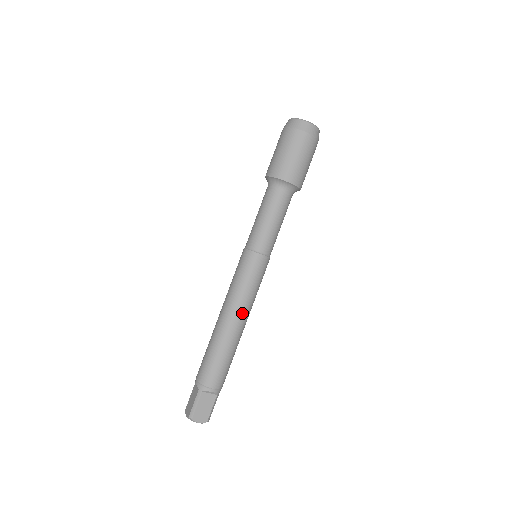
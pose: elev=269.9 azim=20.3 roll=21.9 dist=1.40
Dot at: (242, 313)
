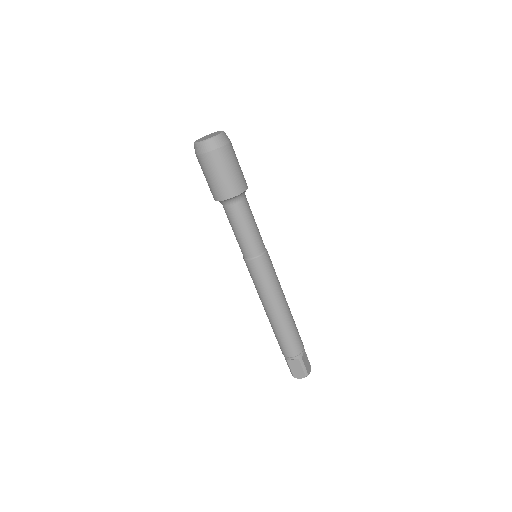
Dot at: (271, 304)
